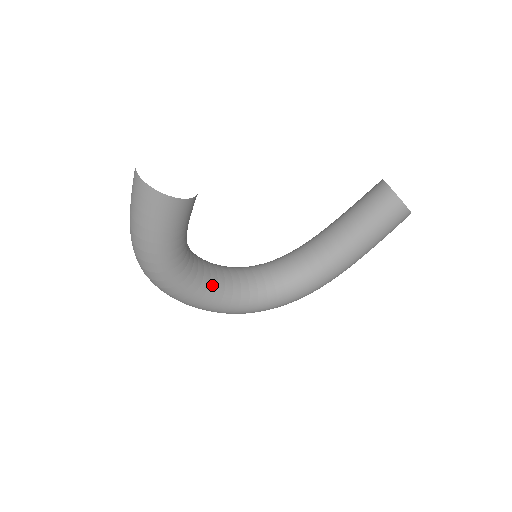
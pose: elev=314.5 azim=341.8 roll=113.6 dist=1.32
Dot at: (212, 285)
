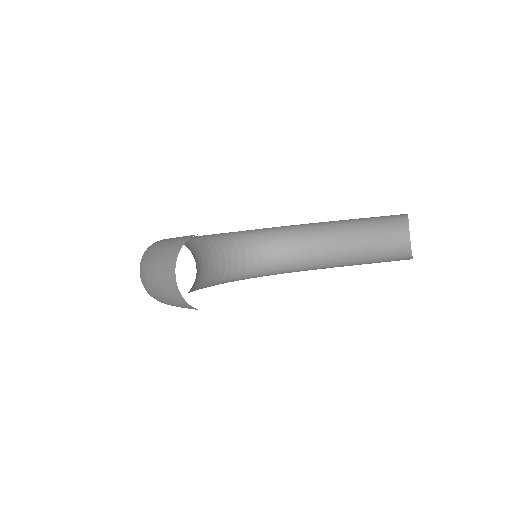
Dot at: (206, 281)
